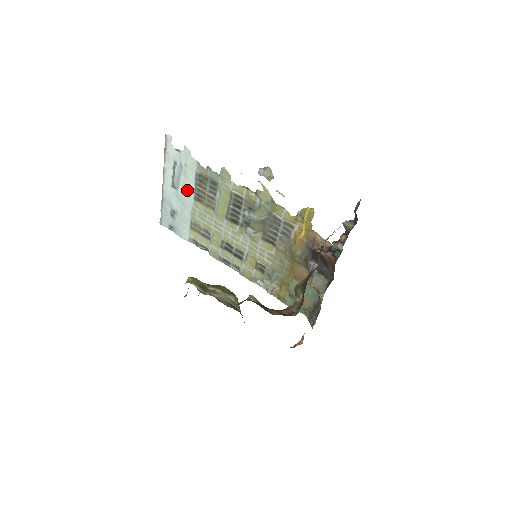
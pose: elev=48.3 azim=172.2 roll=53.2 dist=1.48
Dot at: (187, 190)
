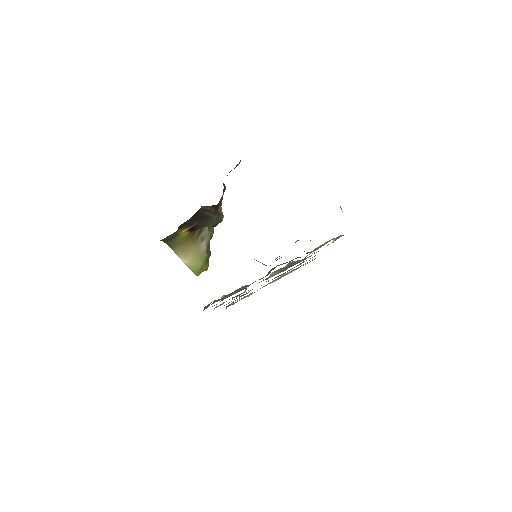
Dot at: (279, 277)
